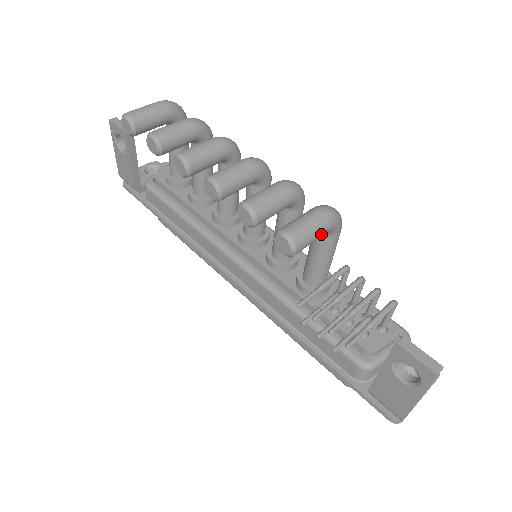
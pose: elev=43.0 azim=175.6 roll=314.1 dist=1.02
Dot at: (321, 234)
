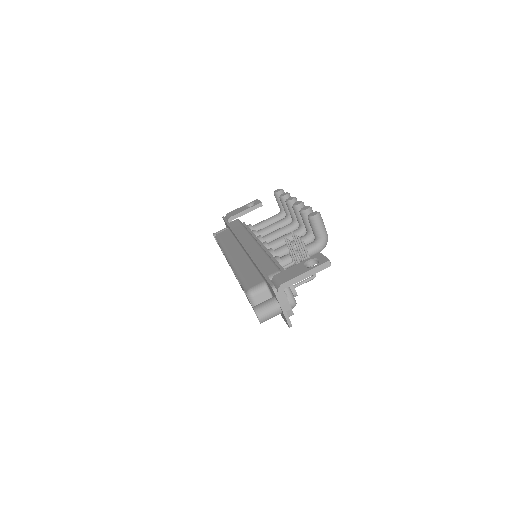
Dot at: (322, 232)
